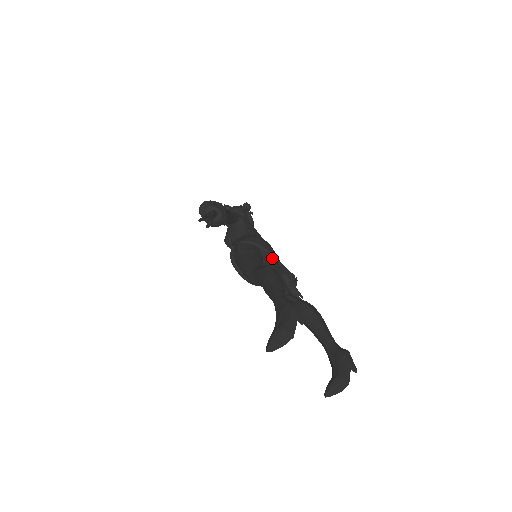
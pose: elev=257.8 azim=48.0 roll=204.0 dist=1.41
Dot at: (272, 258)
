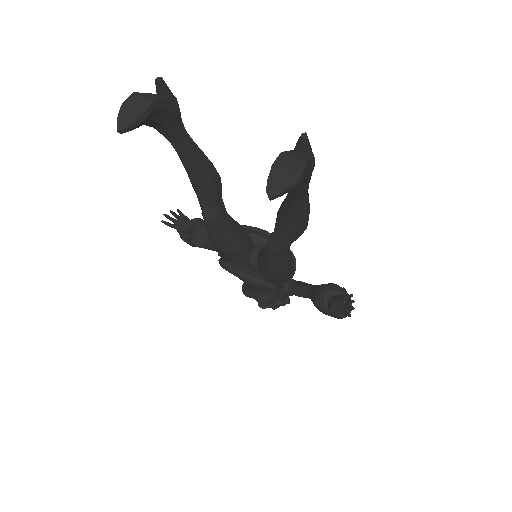
Dot at: occluded
